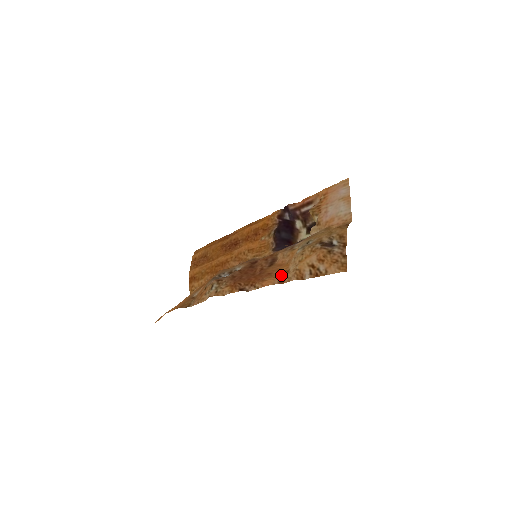
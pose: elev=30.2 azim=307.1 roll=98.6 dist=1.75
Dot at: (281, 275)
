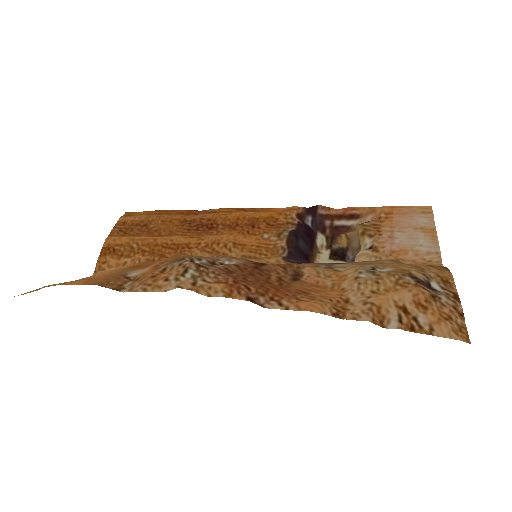
Dot at: (334, 302)
